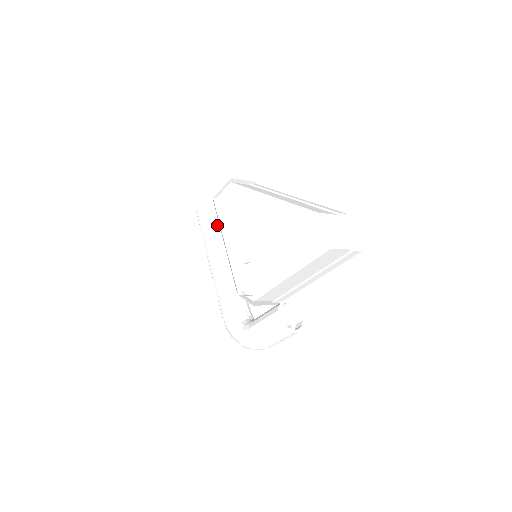
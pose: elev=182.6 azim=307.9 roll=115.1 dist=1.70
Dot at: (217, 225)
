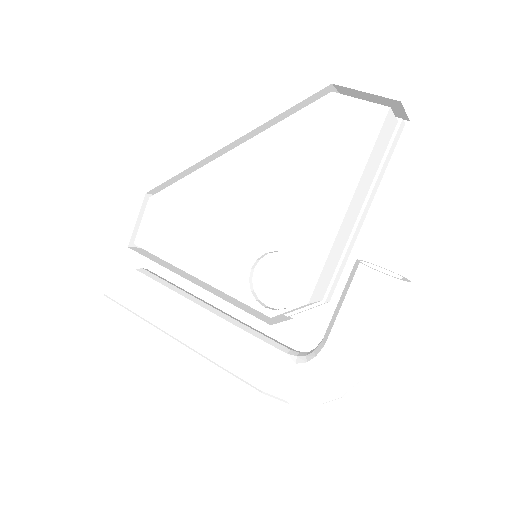
Dot at: (156, 280)
